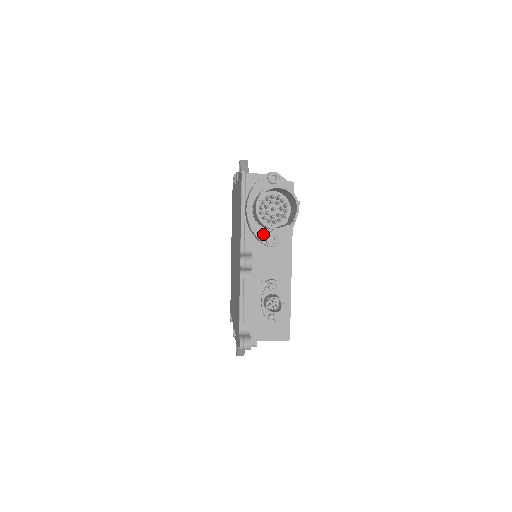
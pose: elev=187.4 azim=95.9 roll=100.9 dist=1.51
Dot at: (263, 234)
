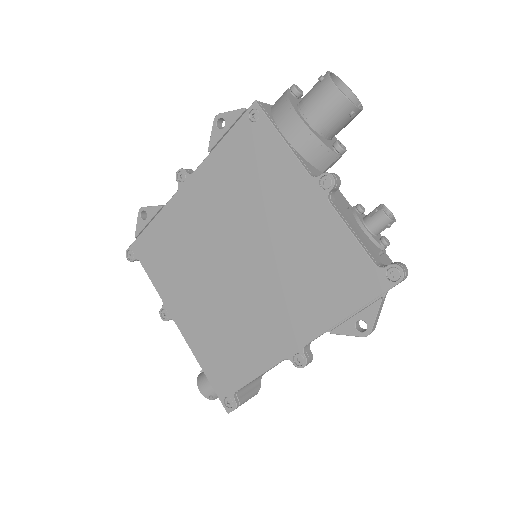
Dot at: (327, 143)
